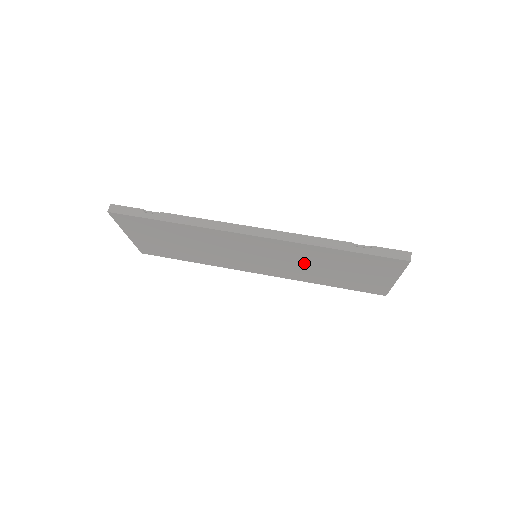
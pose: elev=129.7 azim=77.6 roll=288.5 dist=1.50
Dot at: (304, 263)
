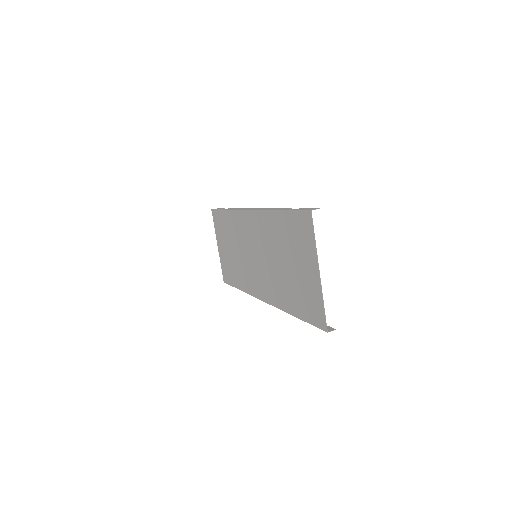
Dot at: (273, 257)
